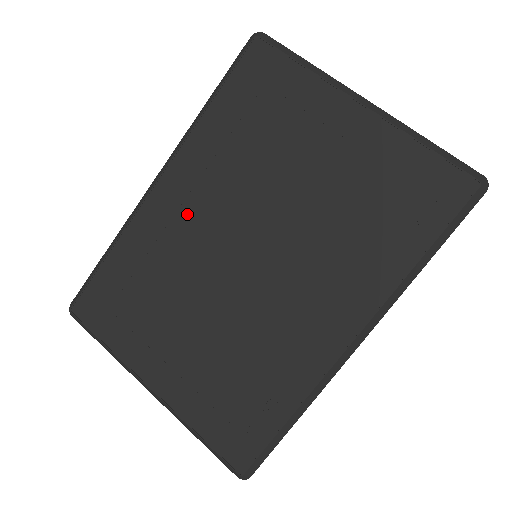
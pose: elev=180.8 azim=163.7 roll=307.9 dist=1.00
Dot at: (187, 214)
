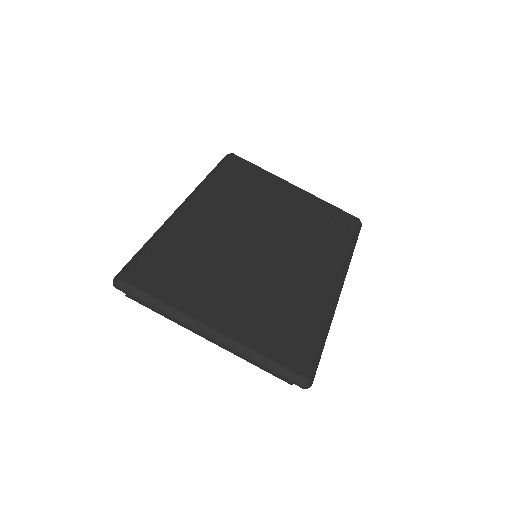
Dot at: (214, 221)
